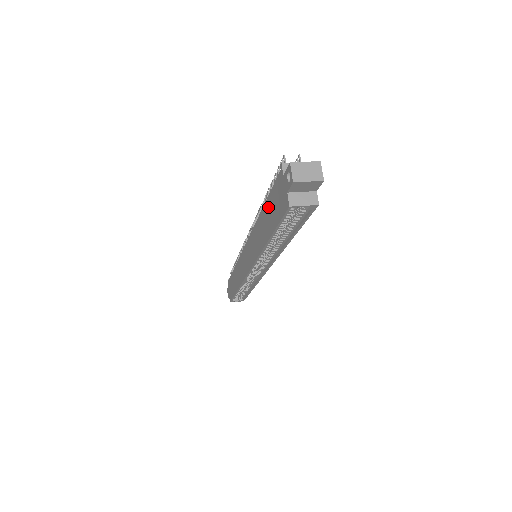
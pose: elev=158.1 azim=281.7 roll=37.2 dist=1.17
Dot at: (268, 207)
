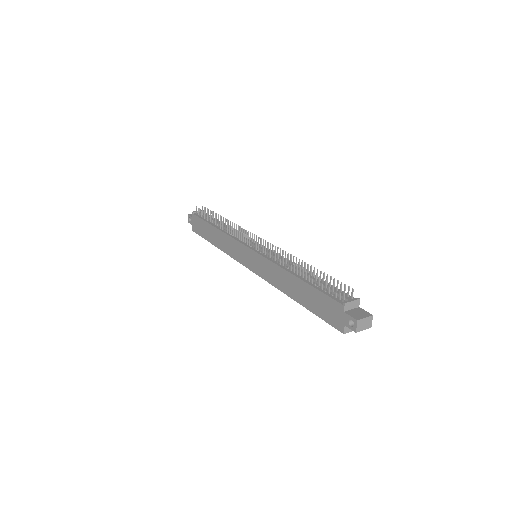
Dot at: (309, 291)
